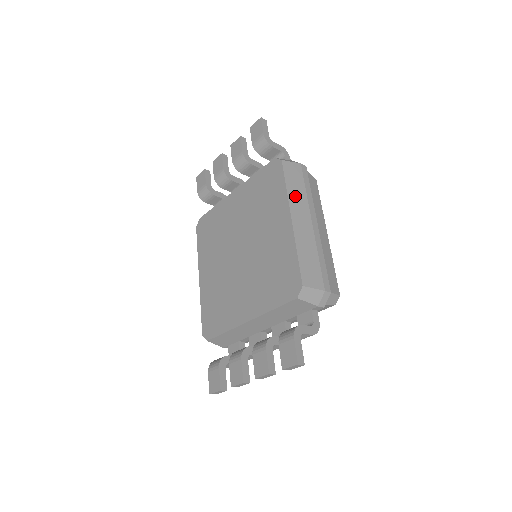
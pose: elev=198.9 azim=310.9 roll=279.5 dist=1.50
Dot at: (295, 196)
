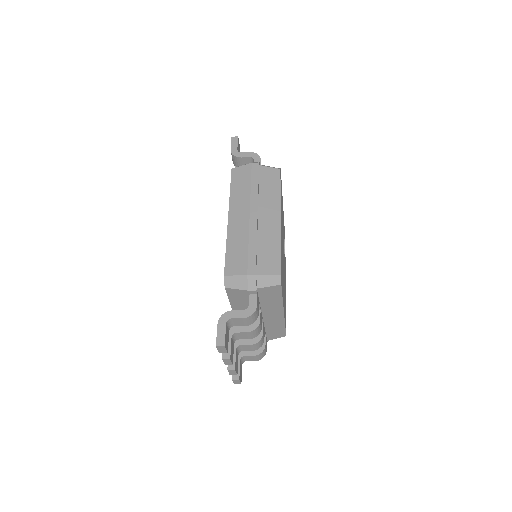
Dot at: (237, 196)
